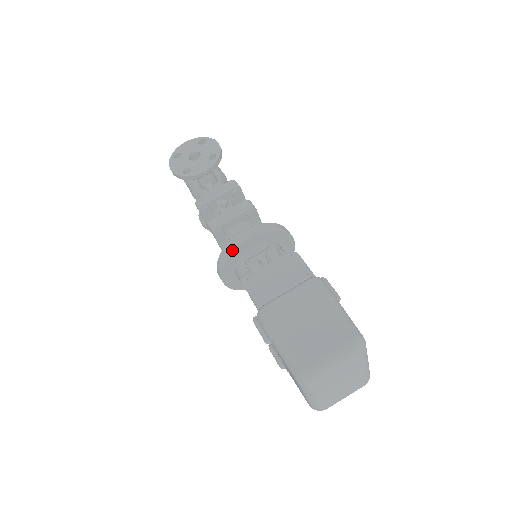
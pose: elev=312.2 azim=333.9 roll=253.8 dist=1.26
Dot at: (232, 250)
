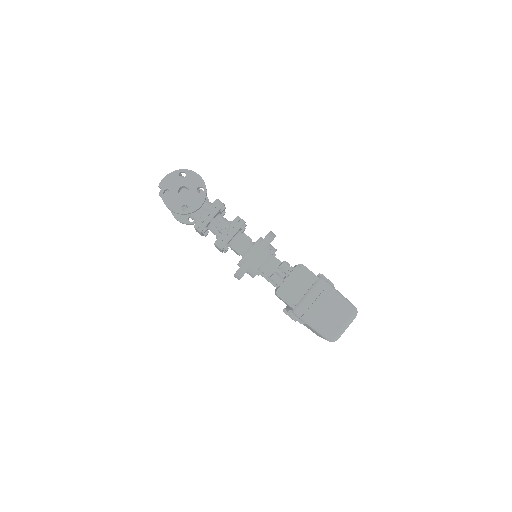
Dot at: occluded
